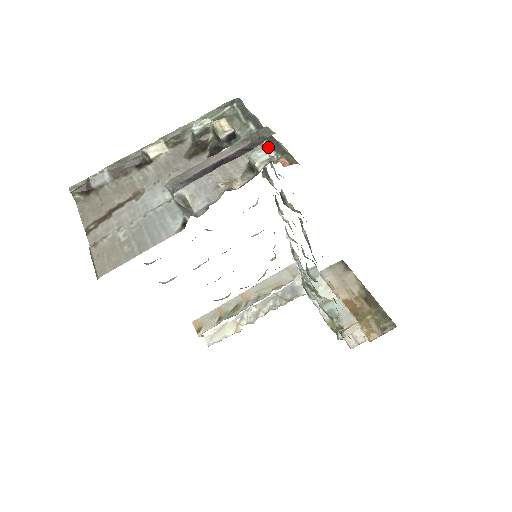
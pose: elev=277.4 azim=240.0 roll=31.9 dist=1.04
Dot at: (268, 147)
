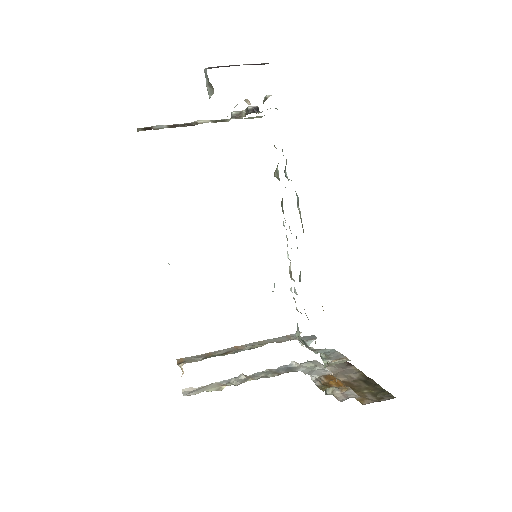
Dot at: occluded
